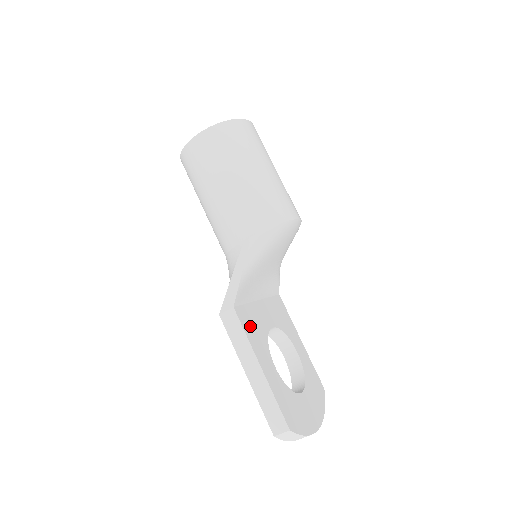
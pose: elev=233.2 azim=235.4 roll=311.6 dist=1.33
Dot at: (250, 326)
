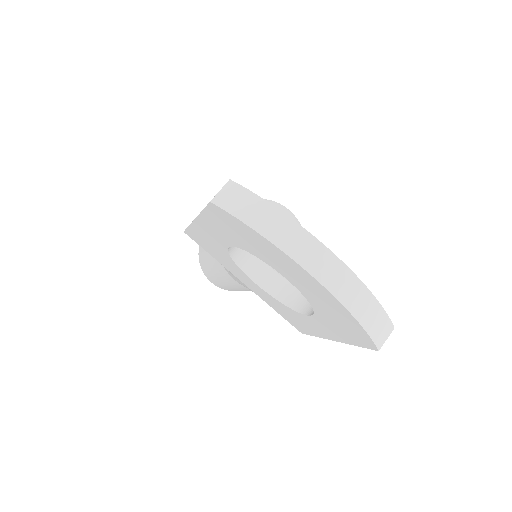
Dot at: occluded
